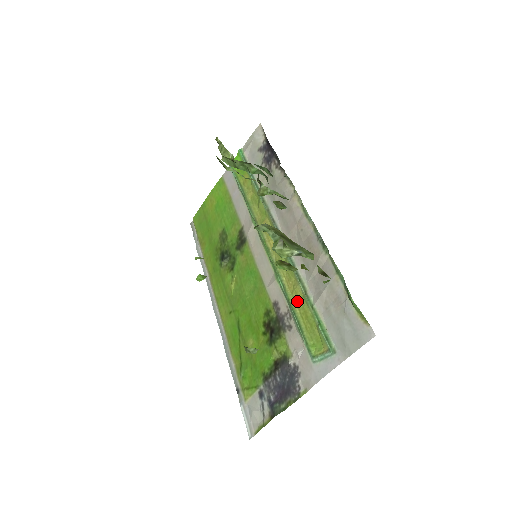
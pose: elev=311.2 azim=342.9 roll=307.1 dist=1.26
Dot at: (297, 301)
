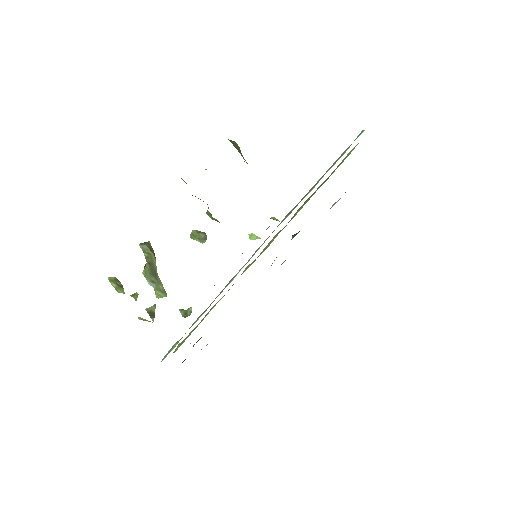
Dot at: (206, 315)
